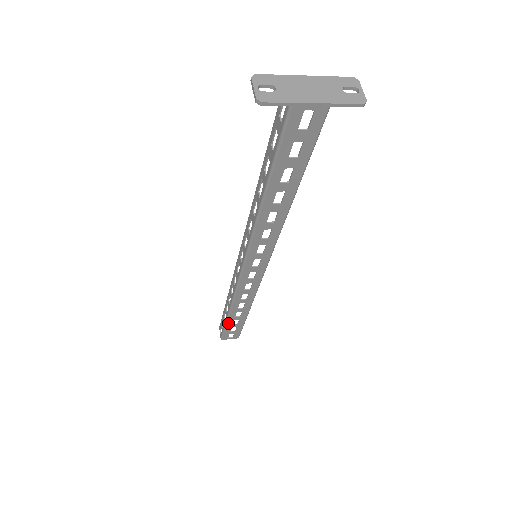
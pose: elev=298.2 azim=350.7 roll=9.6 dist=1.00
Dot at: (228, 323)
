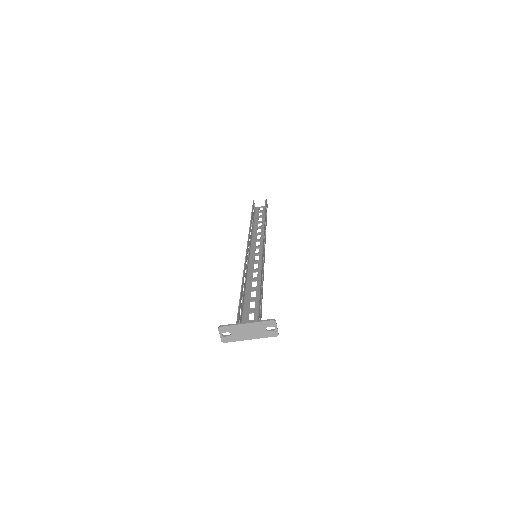
Dot at: (255, 220)
